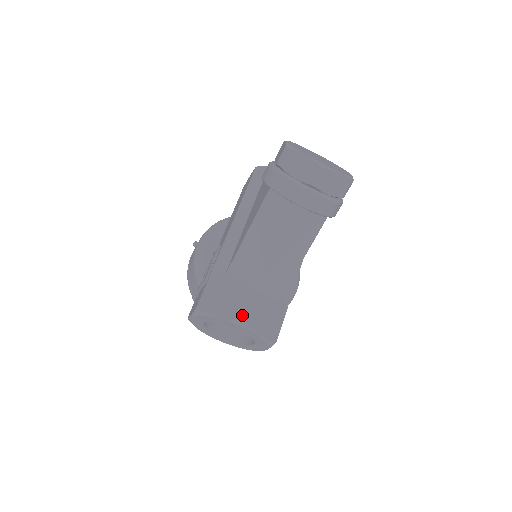
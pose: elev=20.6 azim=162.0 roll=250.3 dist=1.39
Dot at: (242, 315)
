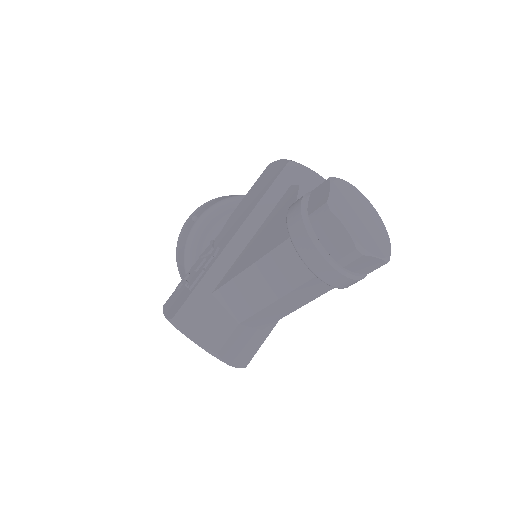
Dot at: (217, 347)
